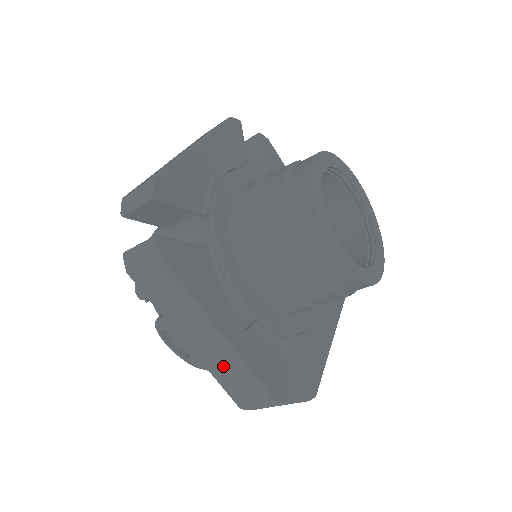
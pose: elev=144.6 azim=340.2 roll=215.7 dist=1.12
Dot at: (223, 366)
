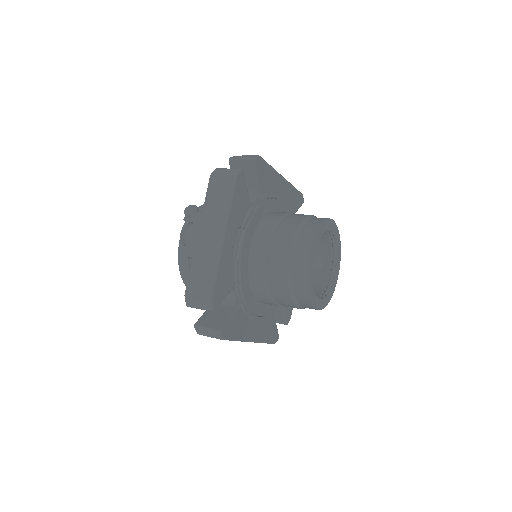
Dot at: (205, 258)
